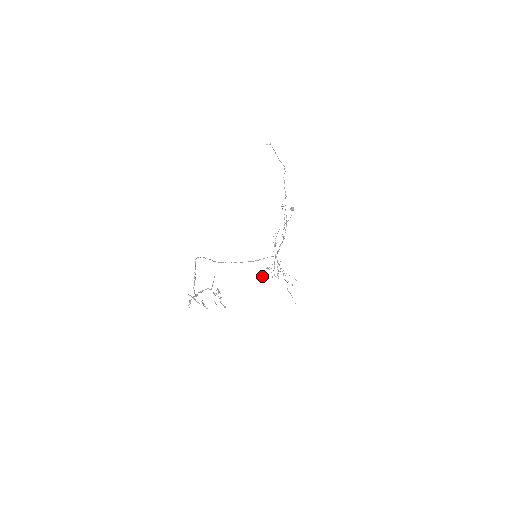
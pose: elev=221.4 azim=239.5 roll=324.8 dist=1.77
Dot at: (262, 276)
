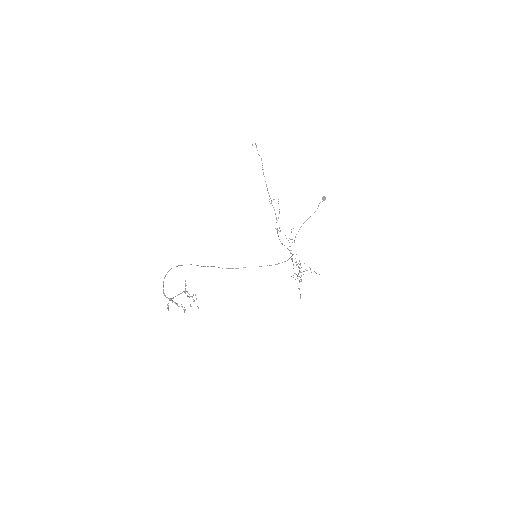
Dot at: (300, 277)
